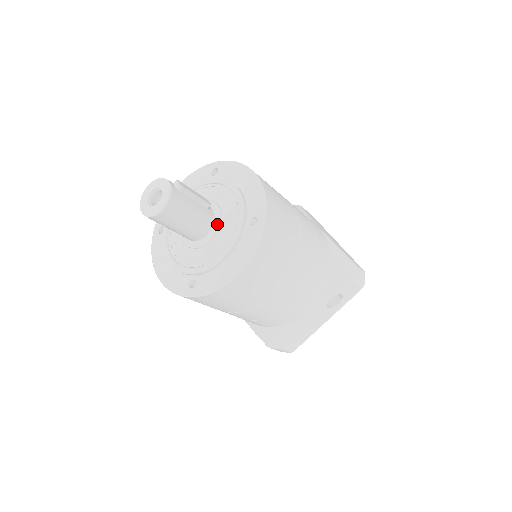
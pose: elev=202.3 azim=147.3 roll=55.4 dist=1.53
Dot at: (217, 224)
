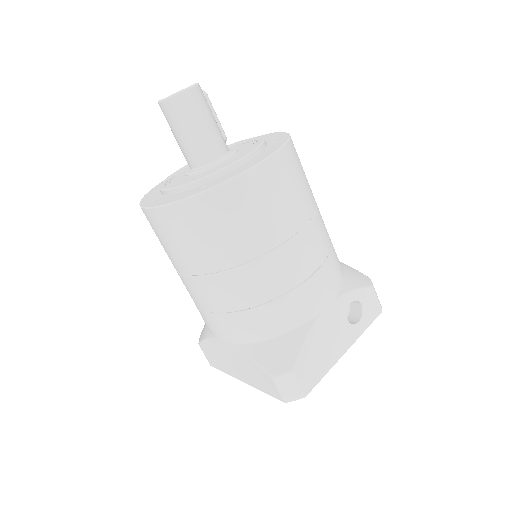
Dot at: (233, 150)
